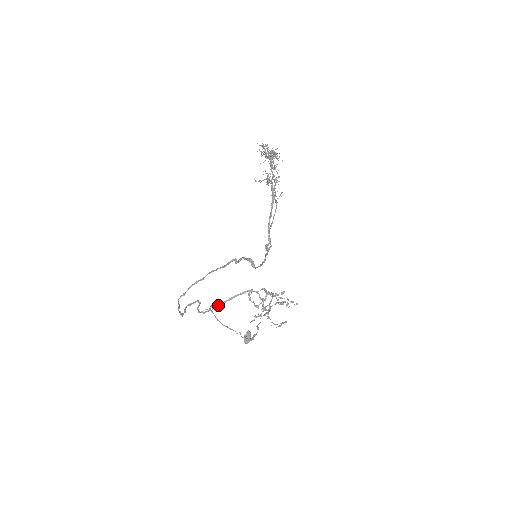
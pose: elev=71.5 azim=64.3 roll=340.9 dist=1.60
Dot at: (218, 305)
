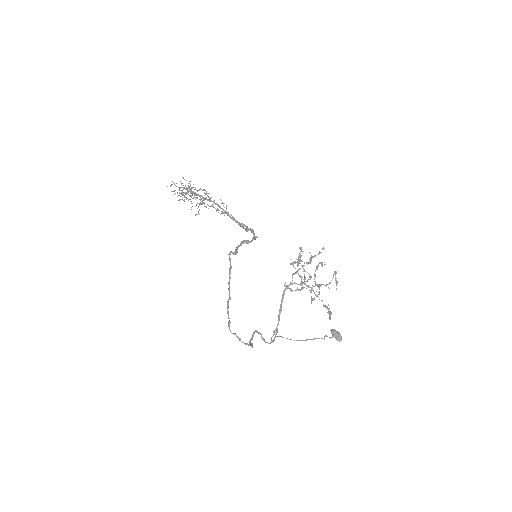
Dot at: (277, 324)
